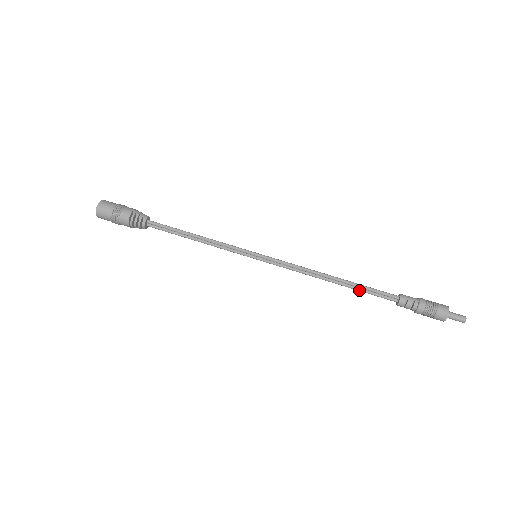
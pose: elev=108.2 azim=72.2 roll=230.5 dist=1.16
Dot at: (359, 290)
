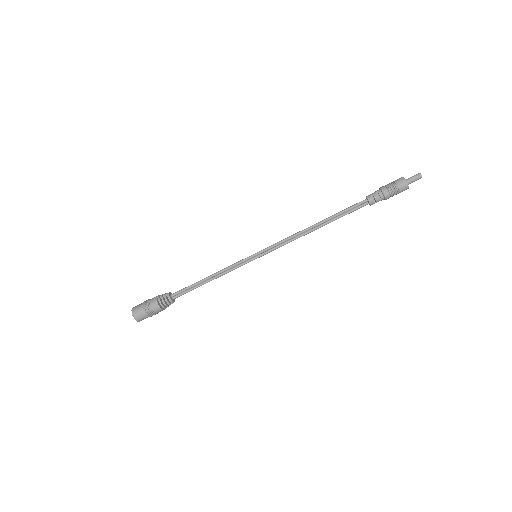
Dot at: (338, 218)
